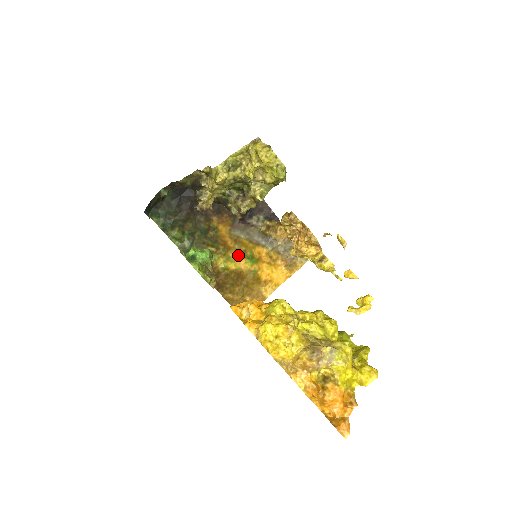
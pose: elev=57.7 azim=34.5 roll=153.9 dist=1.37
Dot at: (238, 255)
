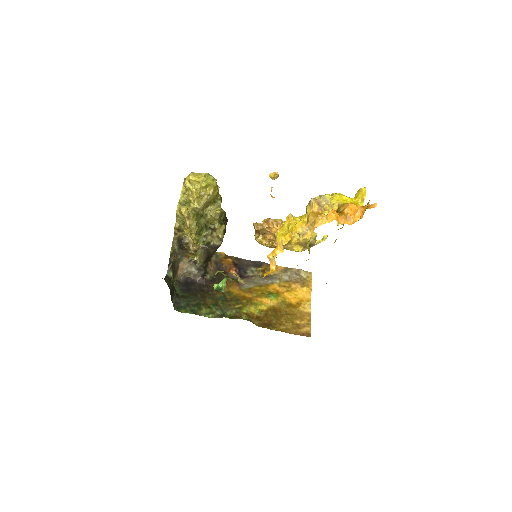
Dot at: (261, 299)
